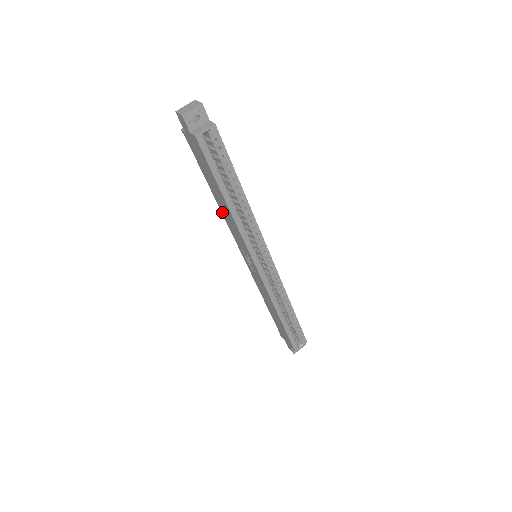
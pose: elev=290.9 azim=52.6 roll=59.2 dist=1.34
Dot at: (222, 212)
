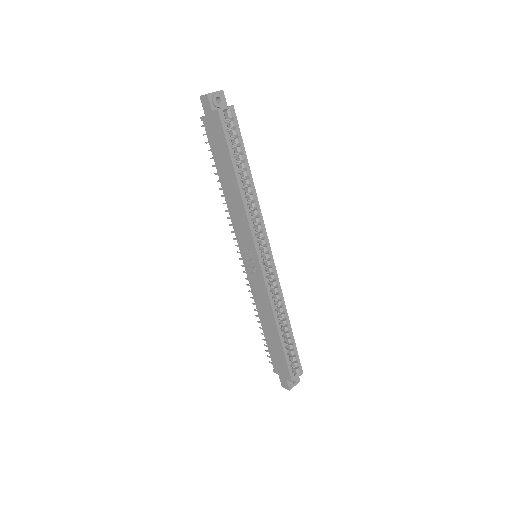
Dot at: (228, 204)
